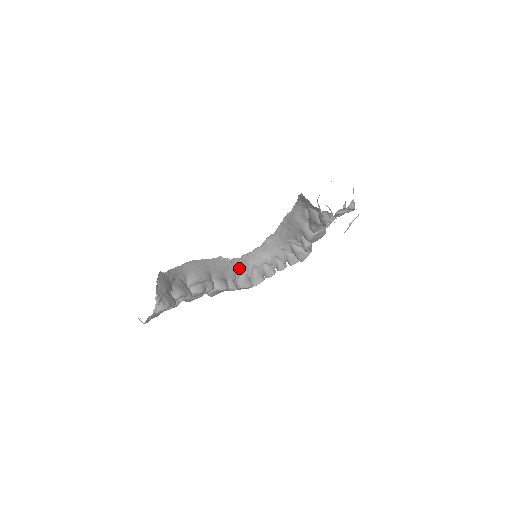
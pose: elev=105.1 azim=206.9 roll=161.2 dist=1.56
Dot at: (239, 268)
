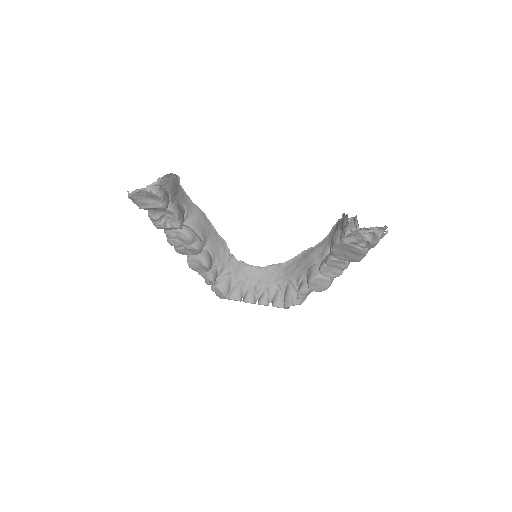
Dot at: (230, 269)
